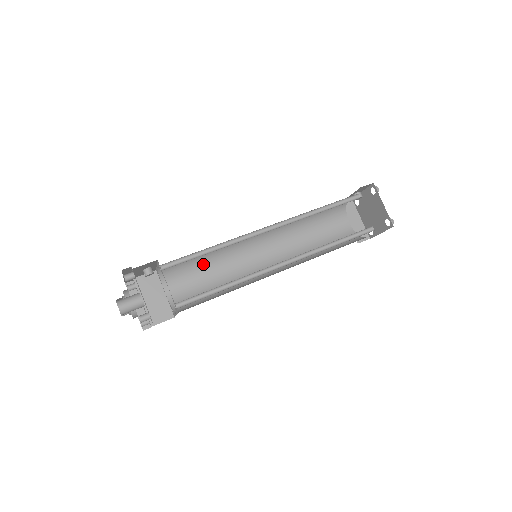
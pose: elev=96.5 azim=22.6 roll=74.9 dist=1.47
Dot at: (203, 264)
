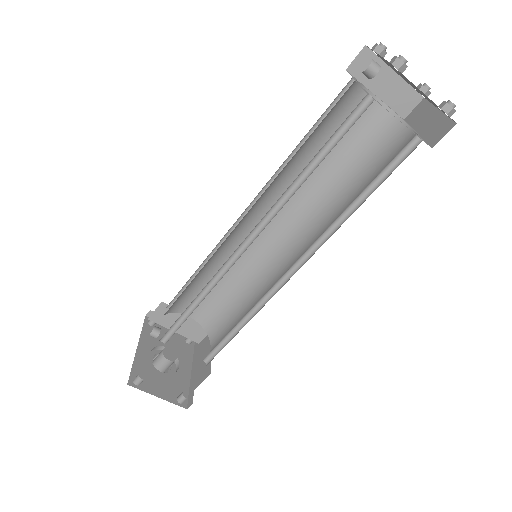
Dot at: (203, 276)
